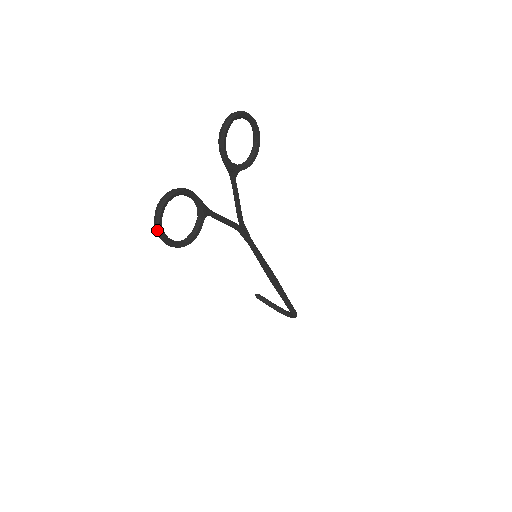
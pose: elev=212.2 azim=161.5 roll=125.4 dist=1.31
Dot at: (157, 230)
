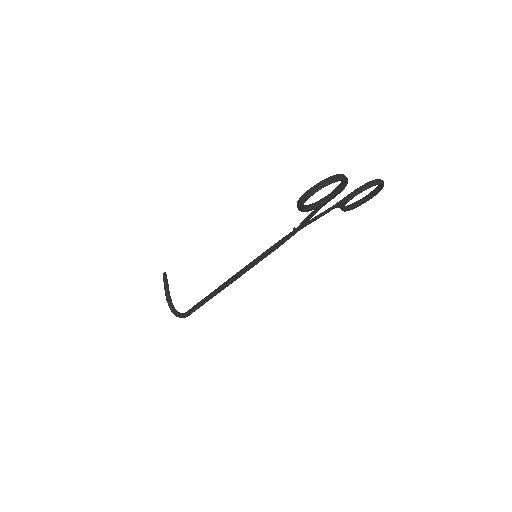
Dot at: (321, 185)
